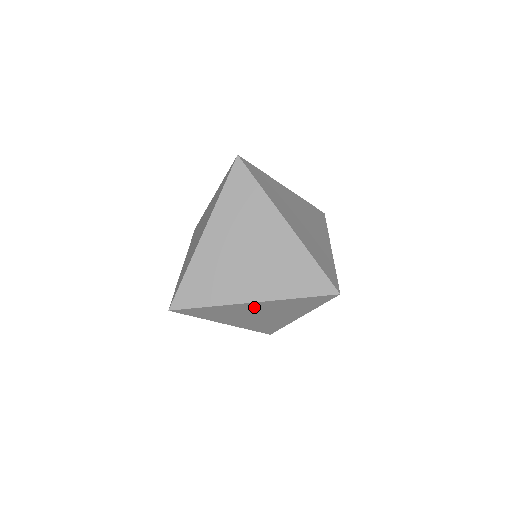
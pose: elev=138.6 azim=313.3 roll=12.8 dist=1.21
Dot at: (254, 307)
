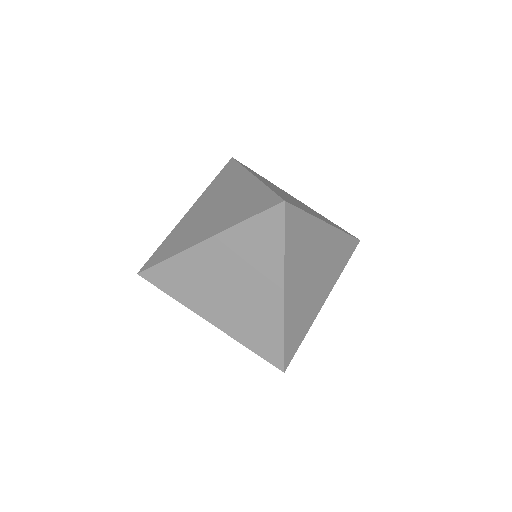
Dot at: (213, 258)
